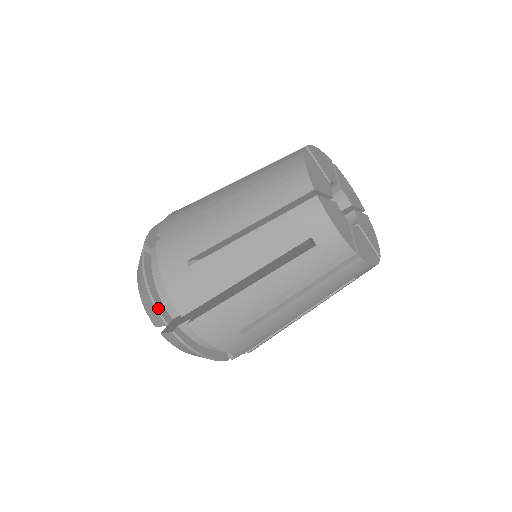
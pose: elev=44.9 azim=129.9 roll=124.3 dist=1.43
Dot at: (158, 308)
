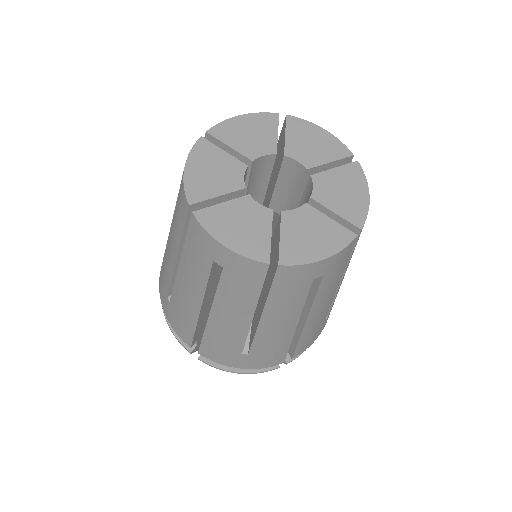
Dot at: (178, 339)
